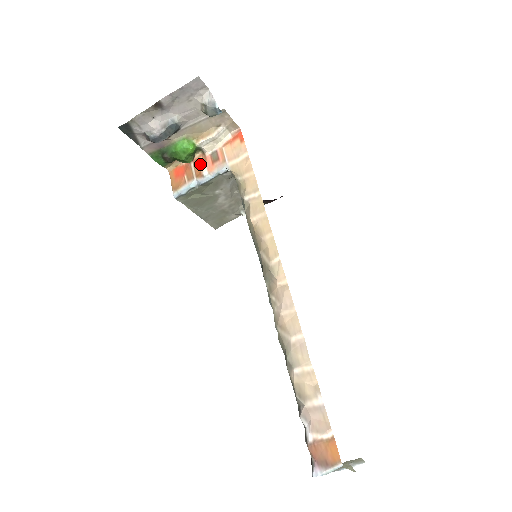
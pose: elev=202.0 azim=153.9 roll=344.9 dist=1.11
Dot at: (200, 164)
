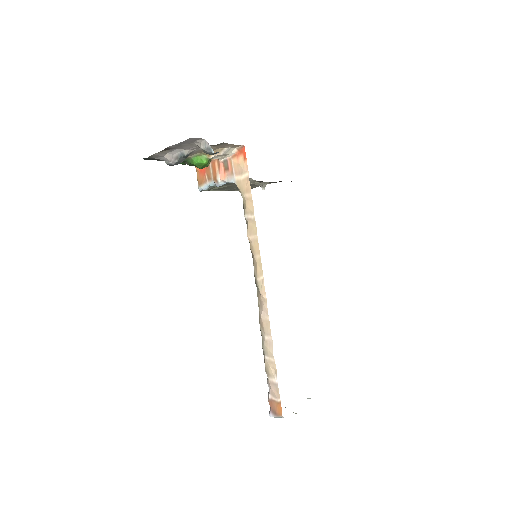
Dot at: (216, 168)
